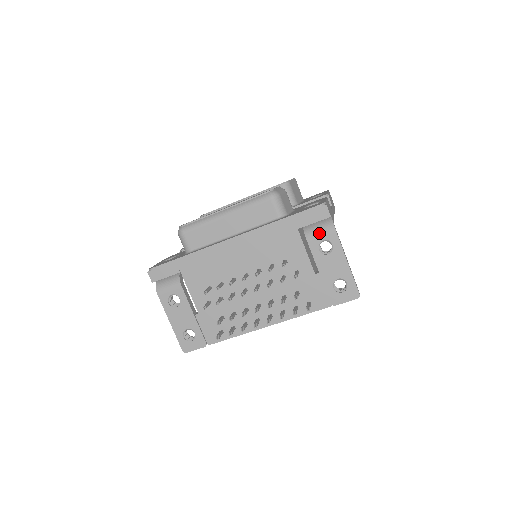
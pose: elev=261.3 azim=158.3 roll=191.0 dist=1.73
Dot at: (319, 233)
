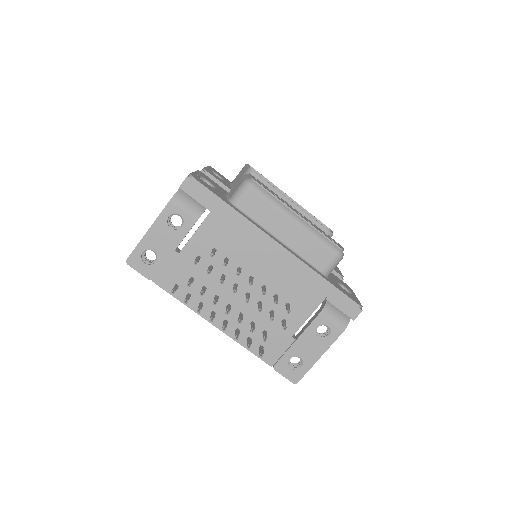
Dot at: (333, 319)
